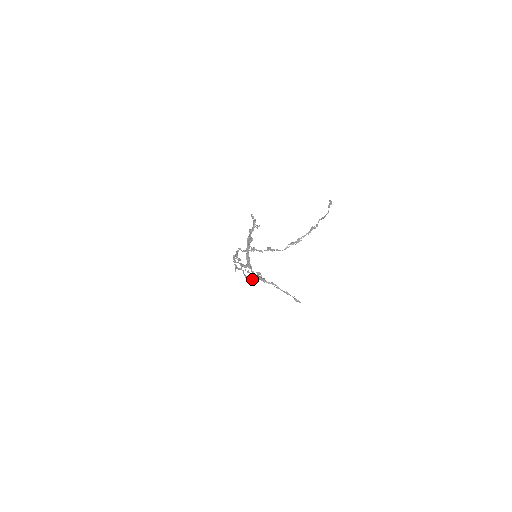
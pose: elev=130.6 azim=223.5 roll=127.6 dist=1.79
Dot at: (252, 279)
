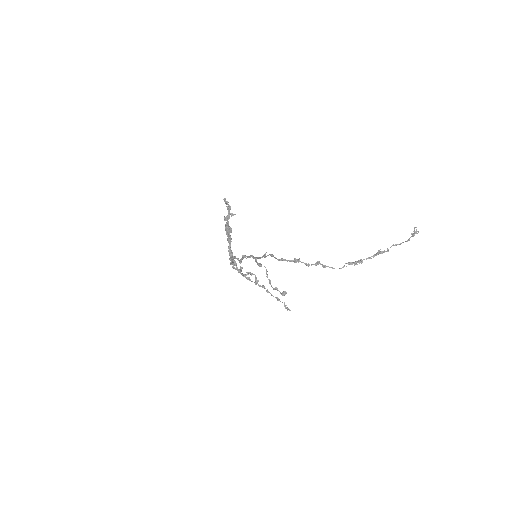
Dot at: (285, 292)
